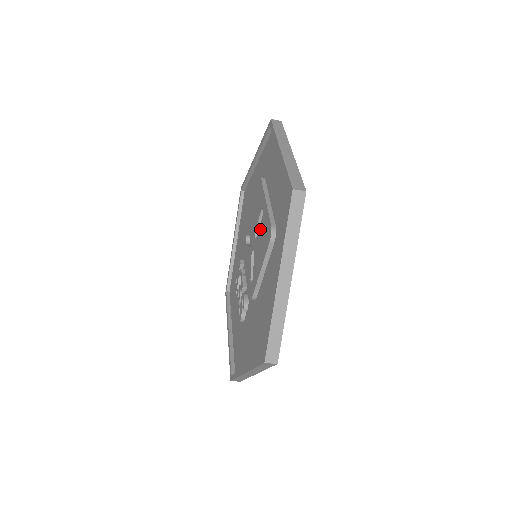
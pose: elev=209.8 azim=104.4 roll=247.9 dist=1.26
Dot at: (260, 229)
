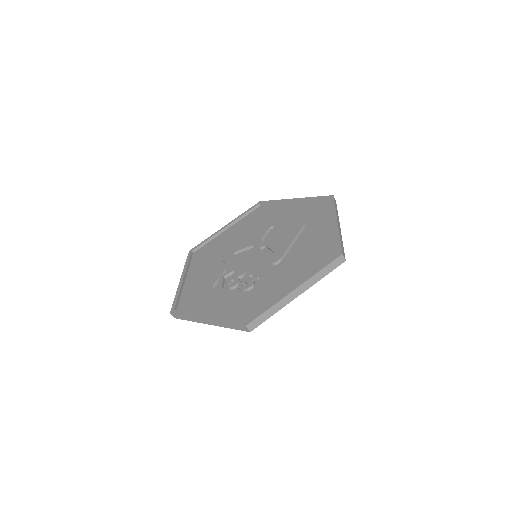
Dot at: (275, 232)
